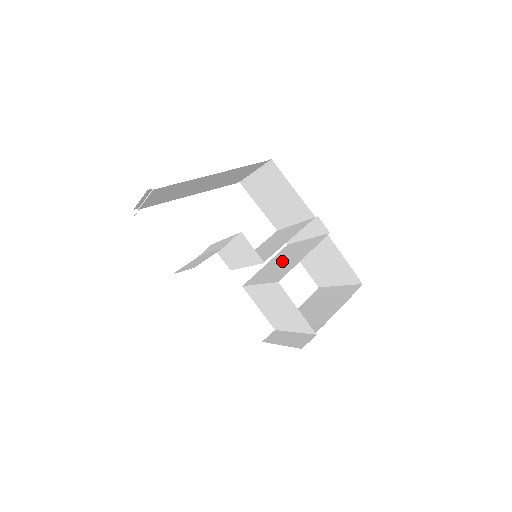
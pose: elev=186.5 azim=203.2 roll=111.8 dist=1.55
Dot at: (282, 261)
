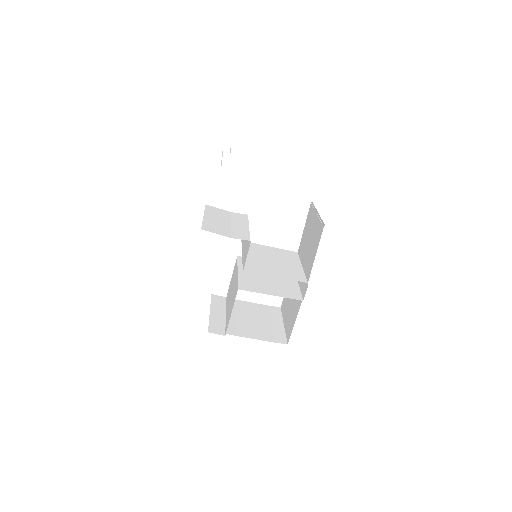
Dot at: (268, 275)
